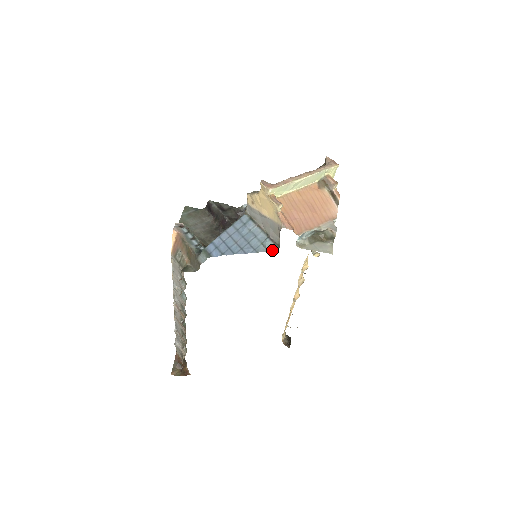
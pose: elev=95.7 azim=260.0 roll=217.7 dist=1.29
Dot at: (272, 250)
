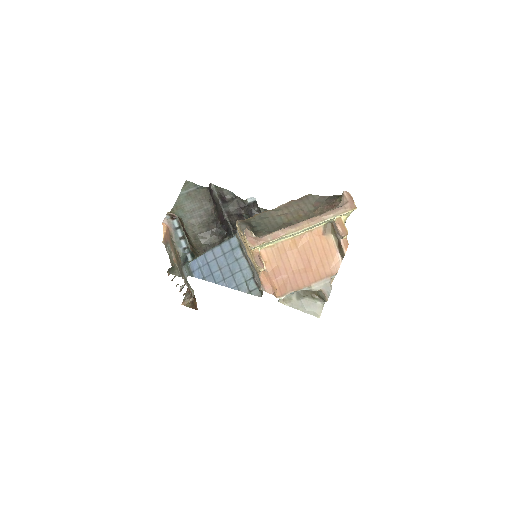
Dot at: (254, 294)
